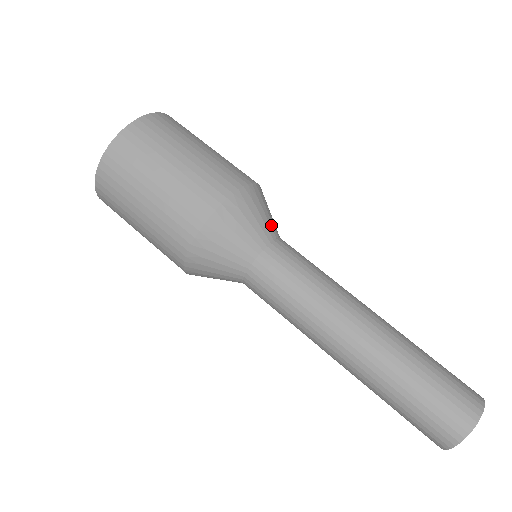
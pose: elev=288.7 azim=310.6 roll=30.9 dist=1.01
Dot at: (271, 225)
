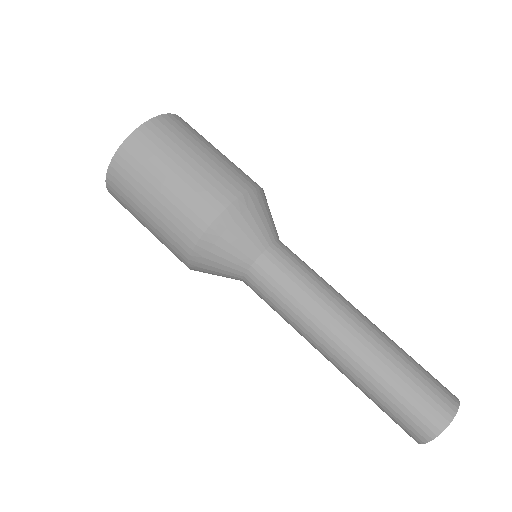
Dot at: occluded
